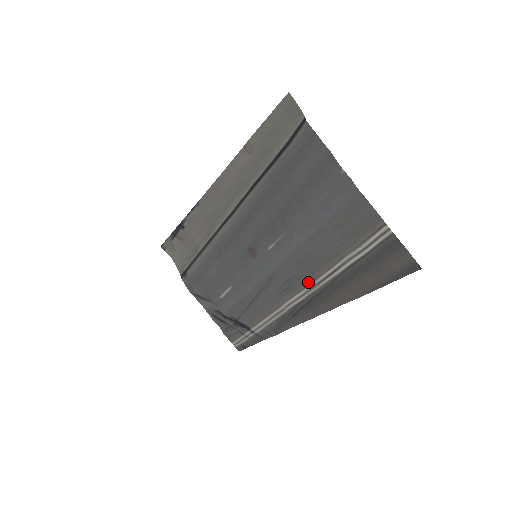
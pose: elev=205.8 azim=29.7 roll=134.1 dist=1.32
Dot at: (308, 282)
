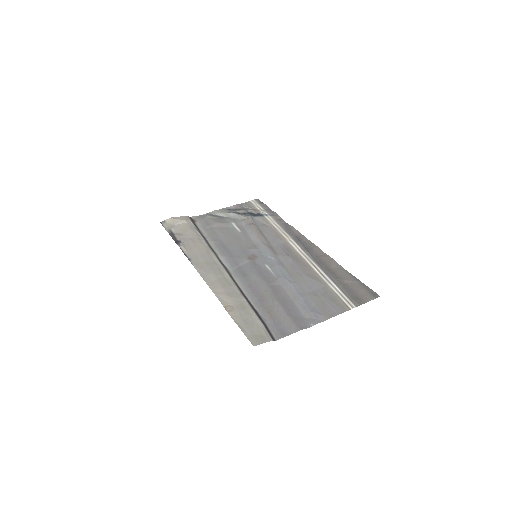
Dot at: (303, 261)
